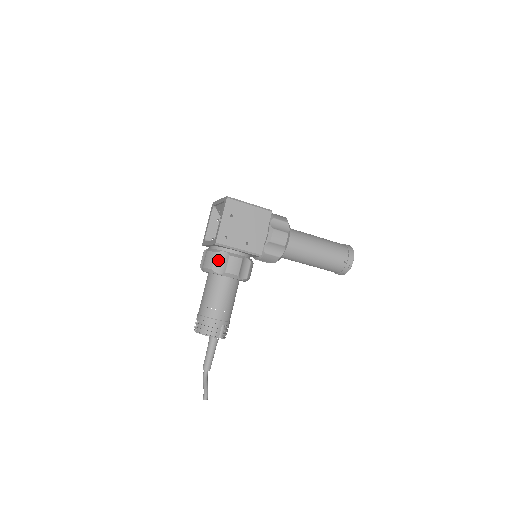
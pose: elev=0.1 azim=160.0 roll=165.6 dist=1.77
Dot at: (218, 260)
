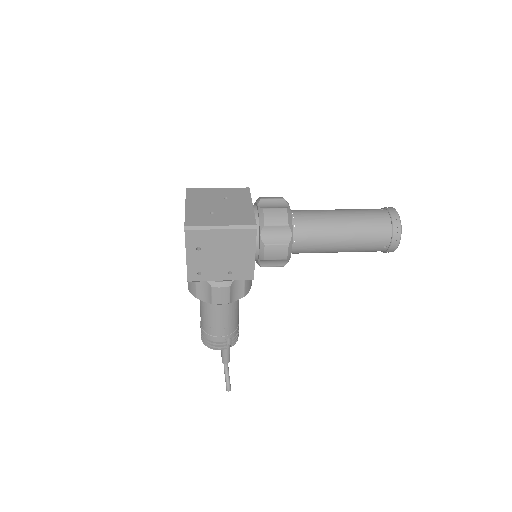
Dot at: (200, 289)
